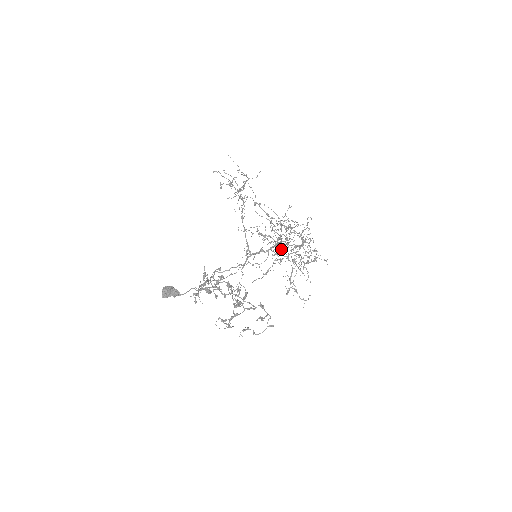
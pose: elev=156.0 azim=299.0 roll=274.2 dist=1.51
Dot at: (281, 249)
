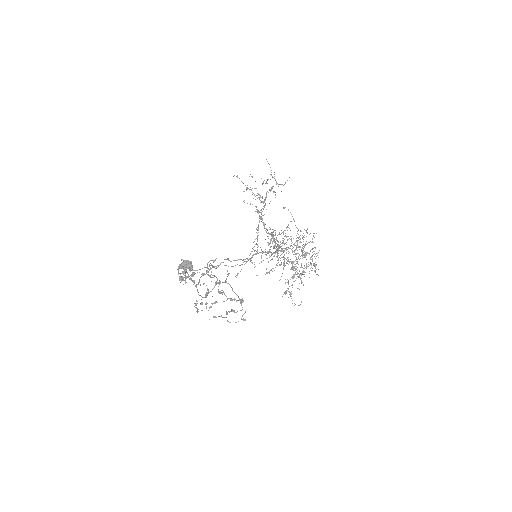
Dot at: occluded
